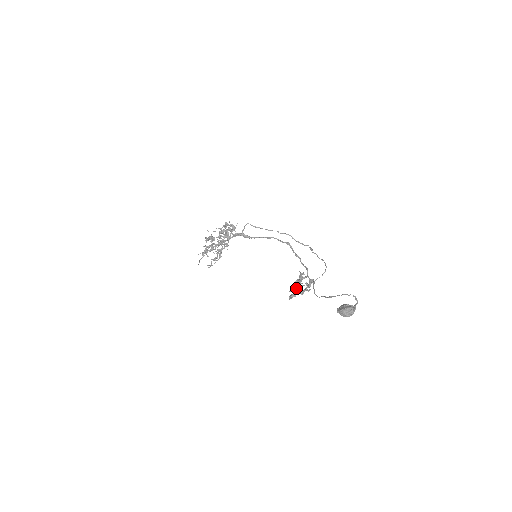
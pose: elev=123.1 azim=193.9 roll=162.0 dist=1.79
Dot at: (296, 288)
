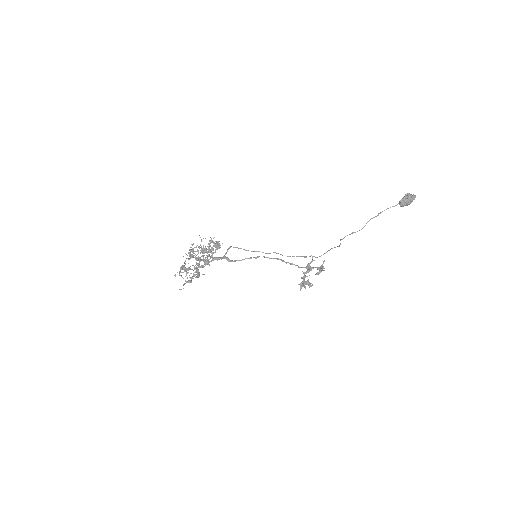
Dot at: (304, 281)
